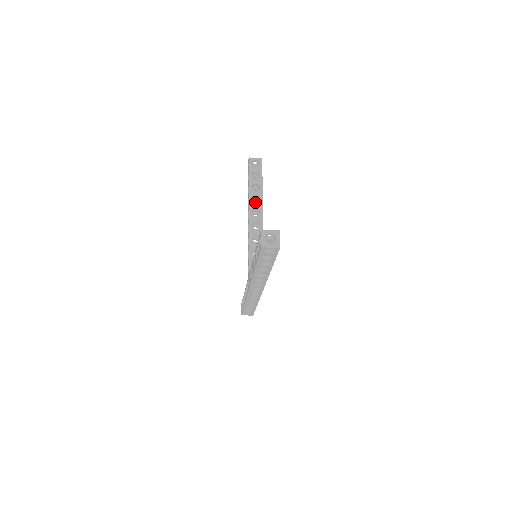
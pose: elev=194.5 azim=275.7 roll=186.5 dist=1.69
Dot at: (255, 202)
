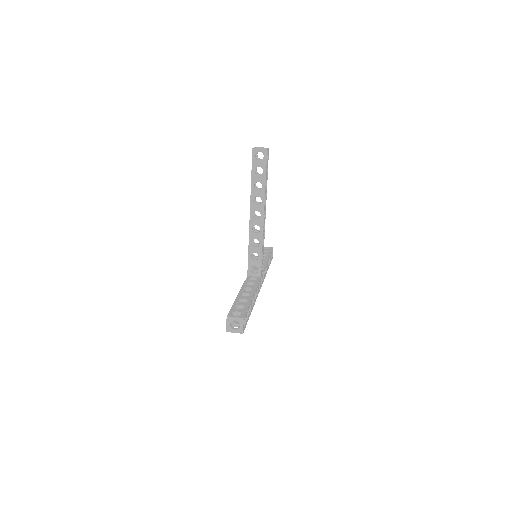
Dot at: occluded
